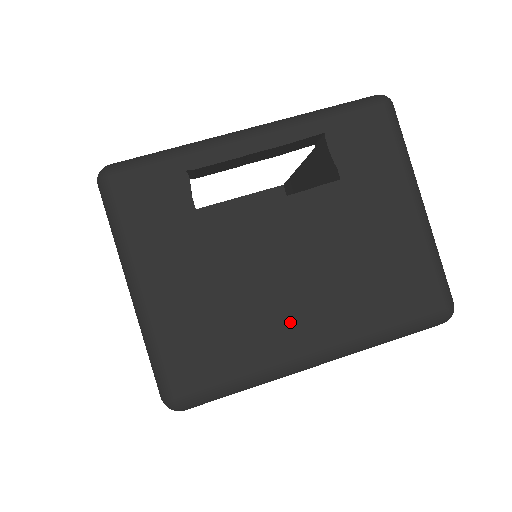
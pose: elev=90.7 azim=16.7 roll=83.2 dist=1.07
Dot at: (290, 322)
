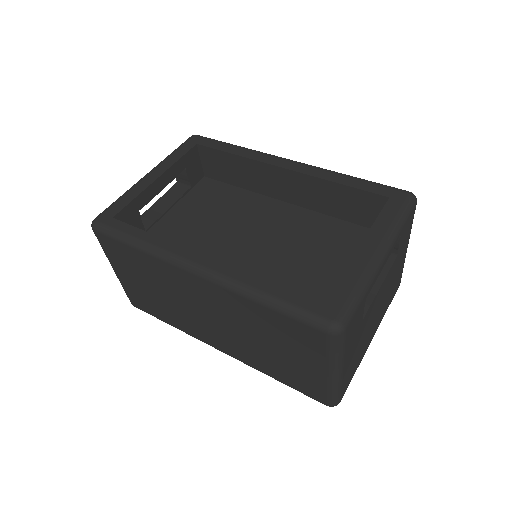
Dot at: (371, 335)
